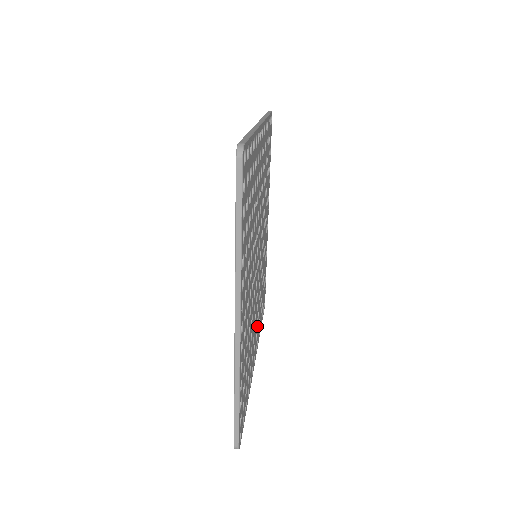
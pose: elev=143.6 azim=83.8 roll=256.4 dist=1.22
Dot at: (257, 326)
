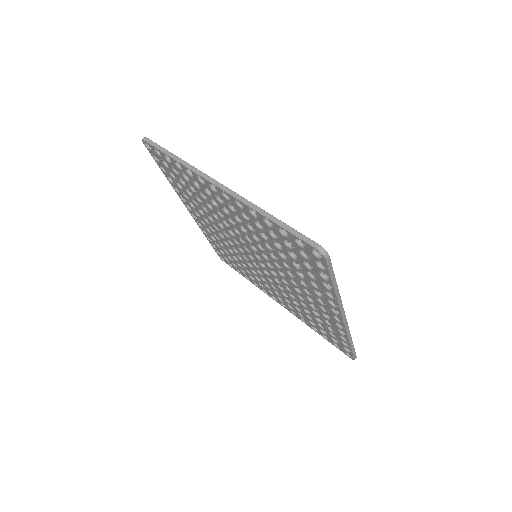
Dot at: occluded
